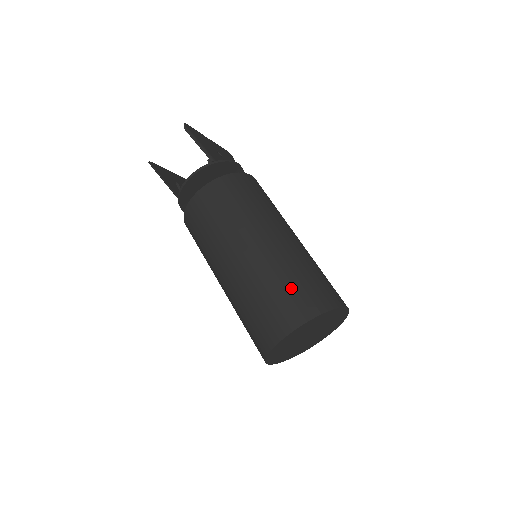
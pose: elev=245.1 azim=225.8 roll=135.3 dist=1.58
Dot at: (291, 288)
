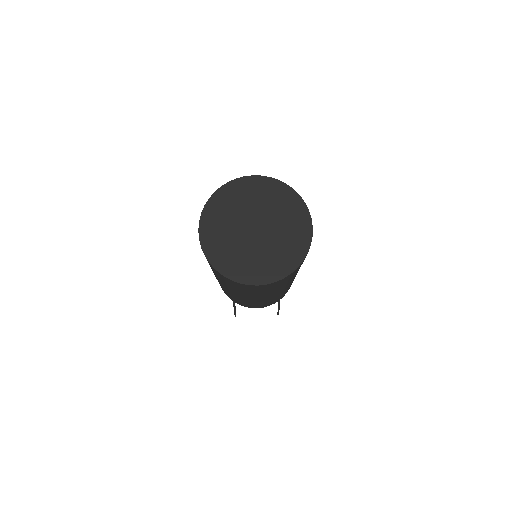
Dot at: occluded
